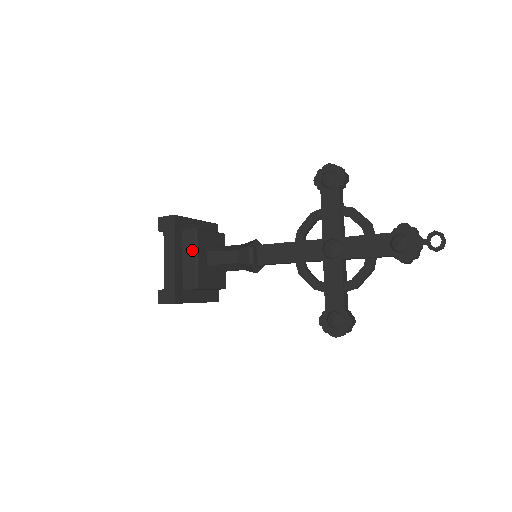
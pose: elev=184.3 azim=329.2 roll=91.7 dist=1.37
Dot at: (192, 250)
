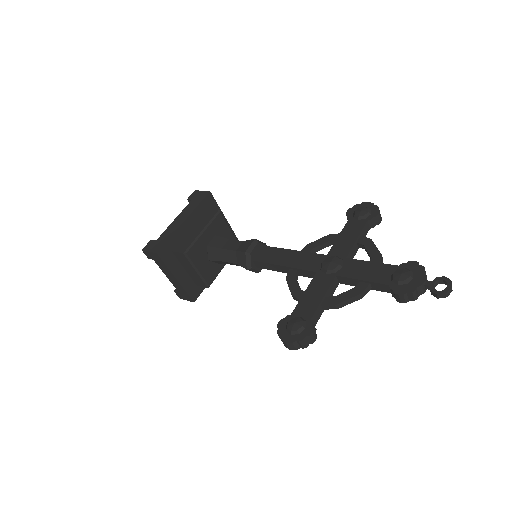
Dot at: (204, 224)
